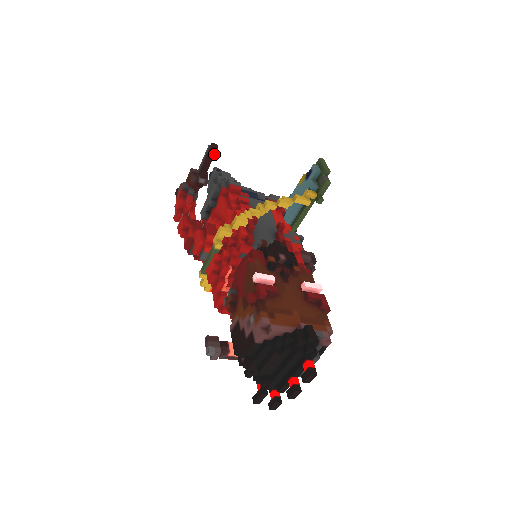
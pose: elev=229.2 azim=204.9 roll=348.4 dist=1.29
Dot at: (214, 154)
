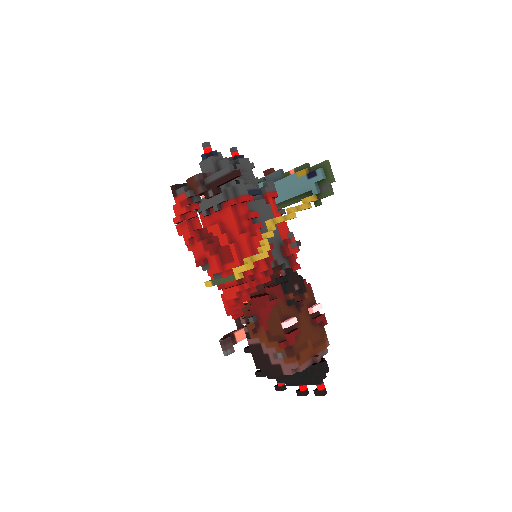
Dot at: occluded
